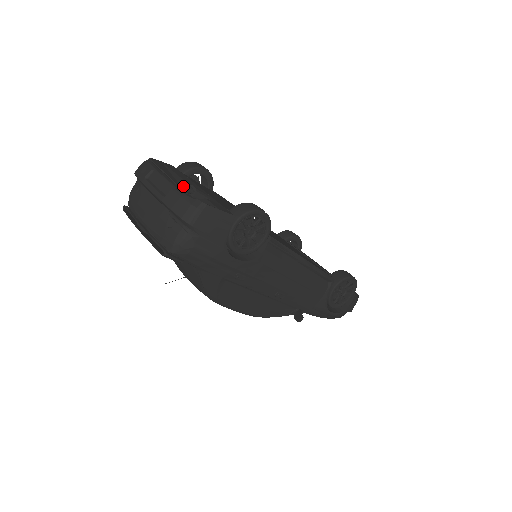
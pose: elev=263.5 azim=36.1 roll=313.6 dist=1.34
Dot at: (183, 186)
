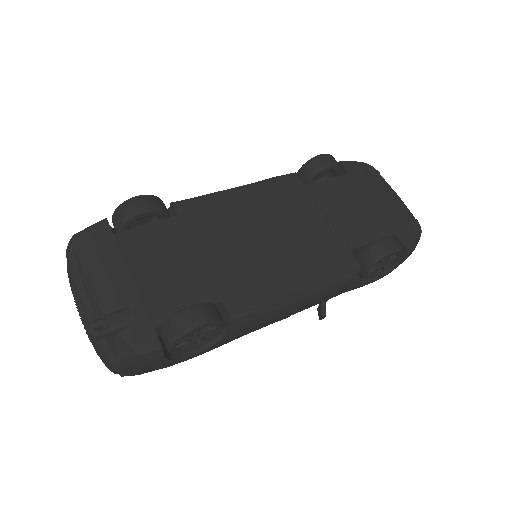
Dot at: (95, 331)
